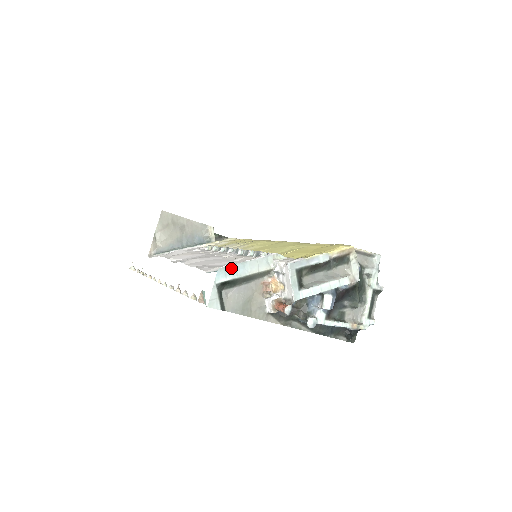
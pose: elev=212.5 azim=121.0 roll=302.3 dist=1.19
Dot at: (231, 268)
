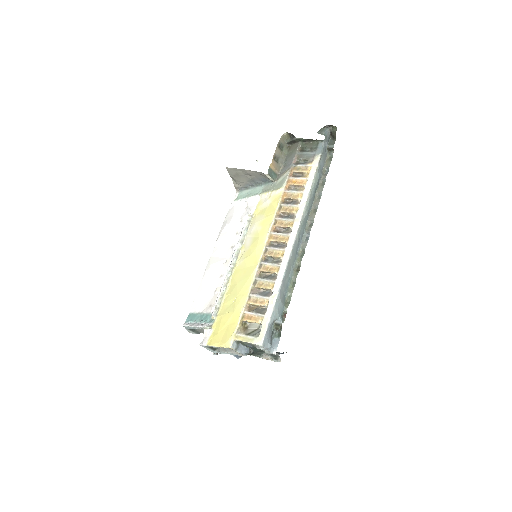
Dot at: (187, 327)
